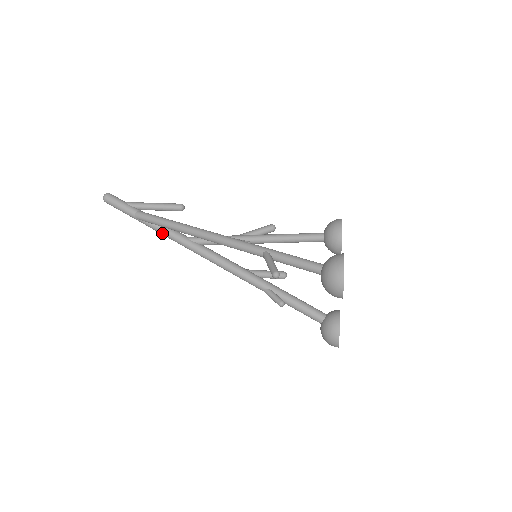
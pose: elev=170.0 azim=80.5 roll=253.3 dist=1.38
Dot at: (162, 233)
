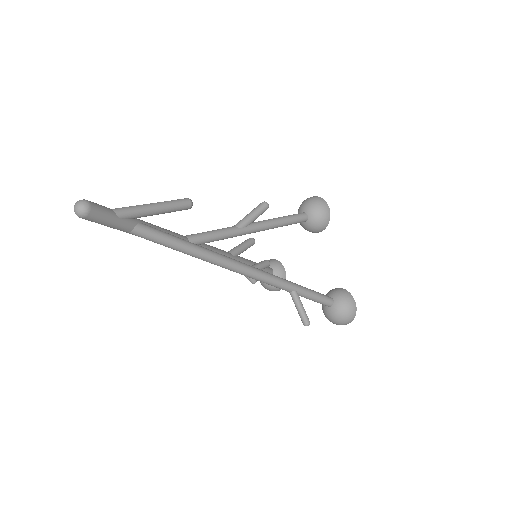
Dot at: occluded
